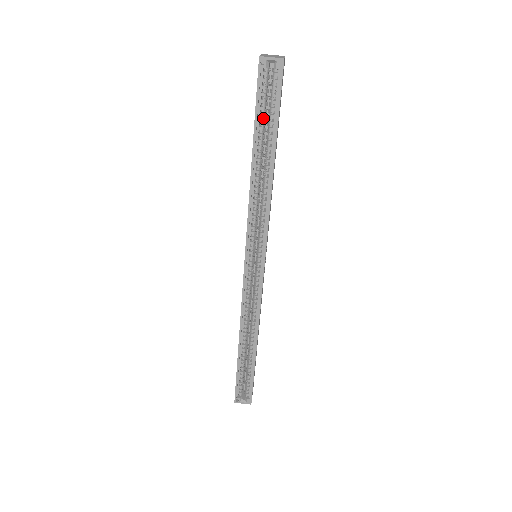
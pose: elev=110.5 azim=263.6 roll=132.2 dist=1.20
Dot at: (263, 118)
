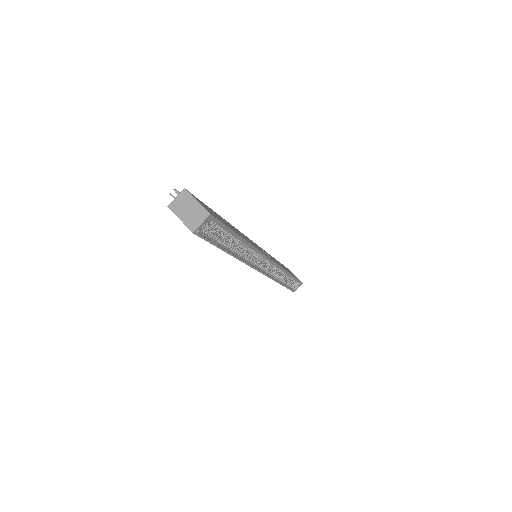
Dot at: occluded
